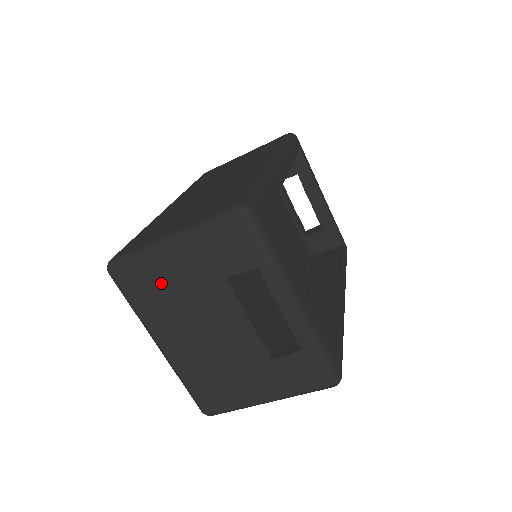
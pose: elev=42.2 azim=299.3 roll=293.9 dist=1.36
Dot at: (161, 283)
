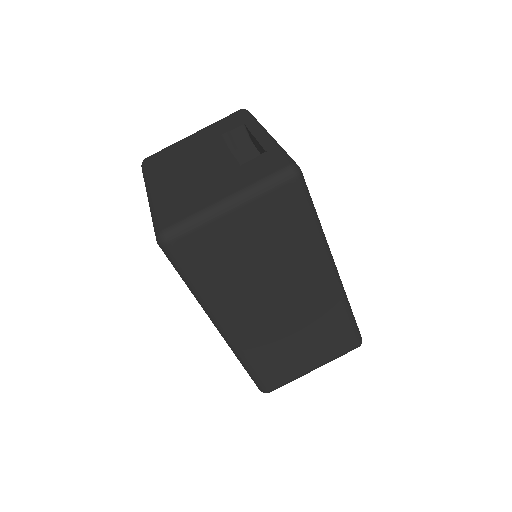
Dot at: (175, 153)
